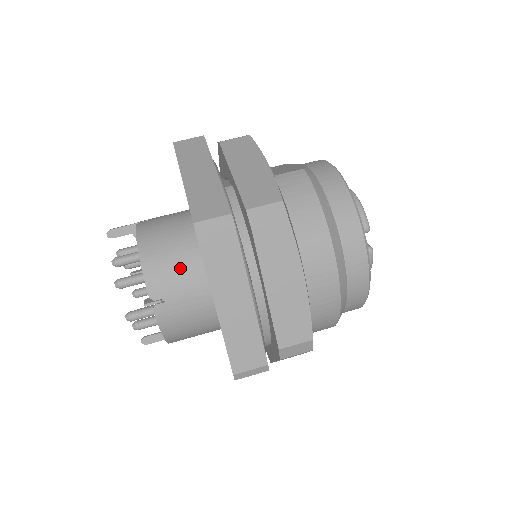
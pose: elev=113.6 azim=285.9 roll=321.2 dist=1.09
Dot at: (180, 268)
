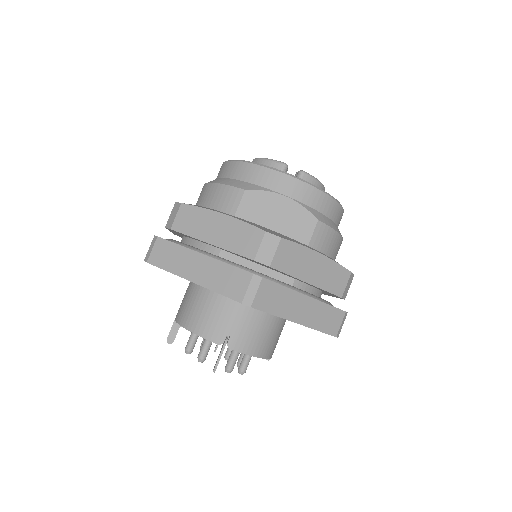
Dot at: (280, 333)
